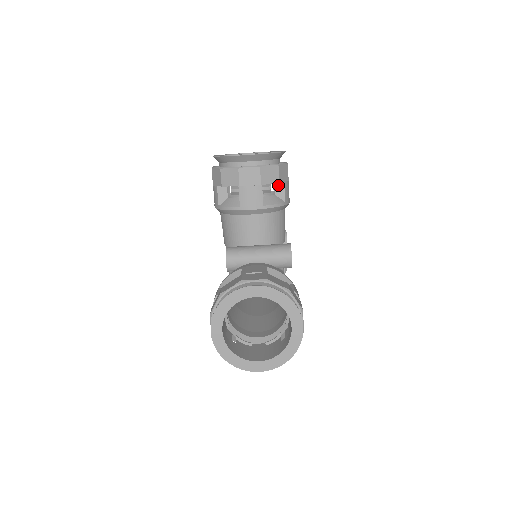
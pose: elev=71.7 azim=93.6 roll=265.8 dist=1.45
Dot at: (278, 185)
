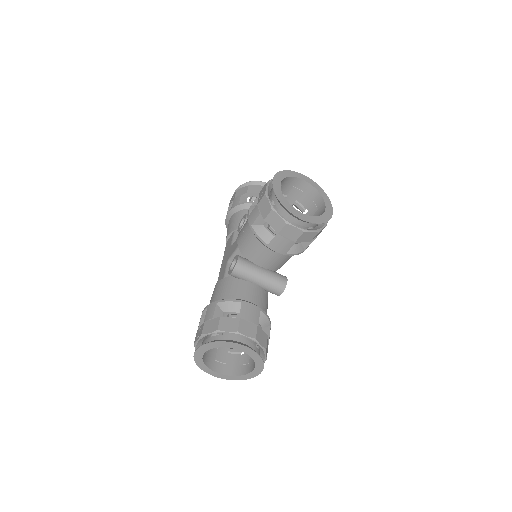
Dot at: occluded
